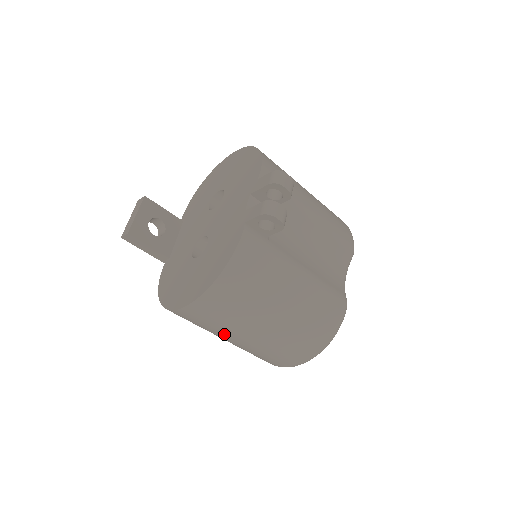
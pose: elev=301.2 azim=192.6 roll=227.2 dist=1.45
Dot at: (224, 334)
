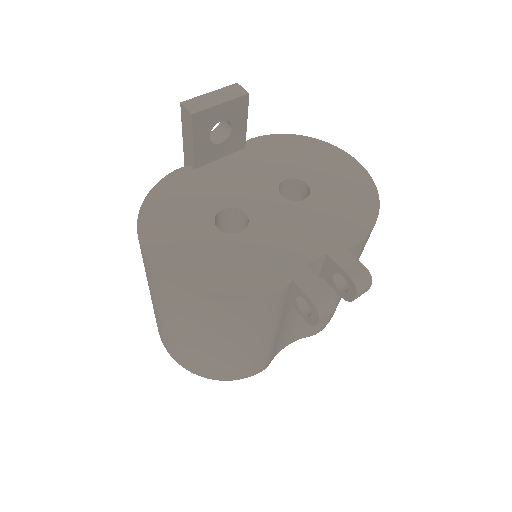
Dot at: (156, 301)
